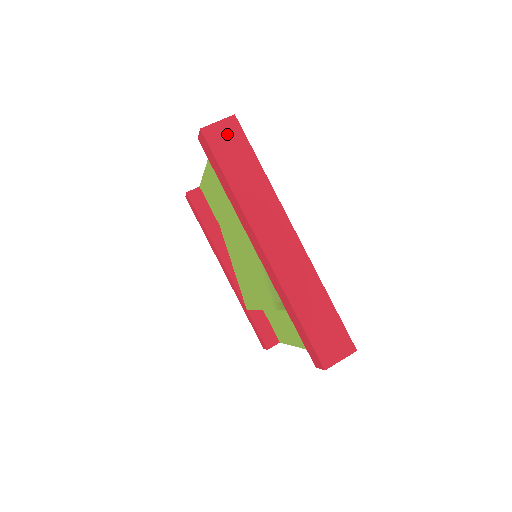
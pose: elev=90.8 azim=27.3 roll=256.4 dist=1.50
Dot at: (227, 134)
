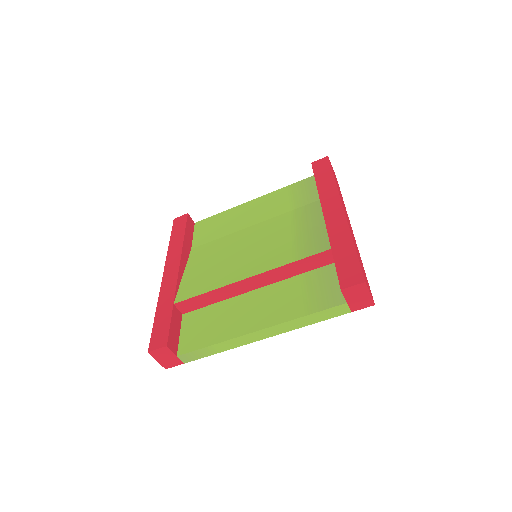
Dot at: (334, 173)
